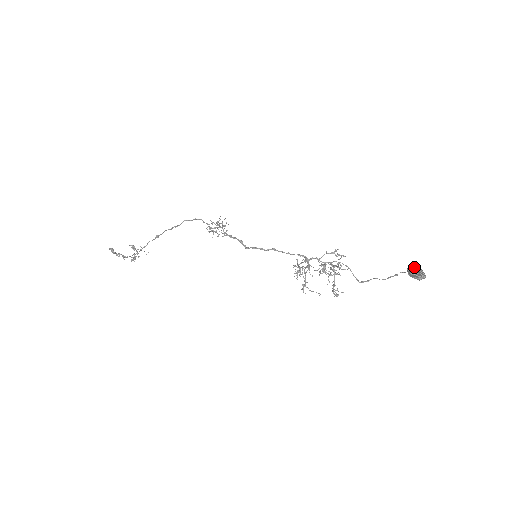
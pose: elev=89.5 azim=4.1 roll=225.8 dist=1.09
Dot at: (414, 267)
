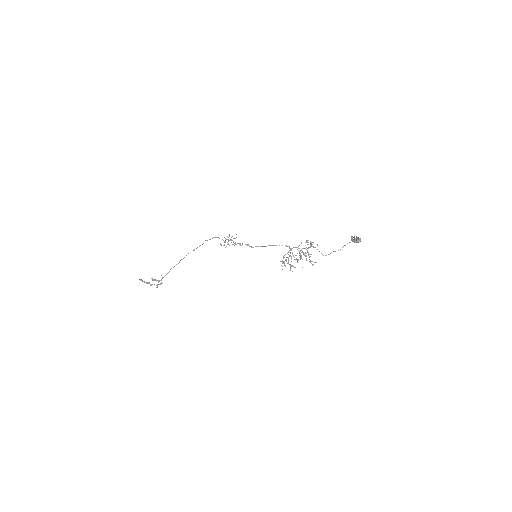
Dot at: (354, 236)
